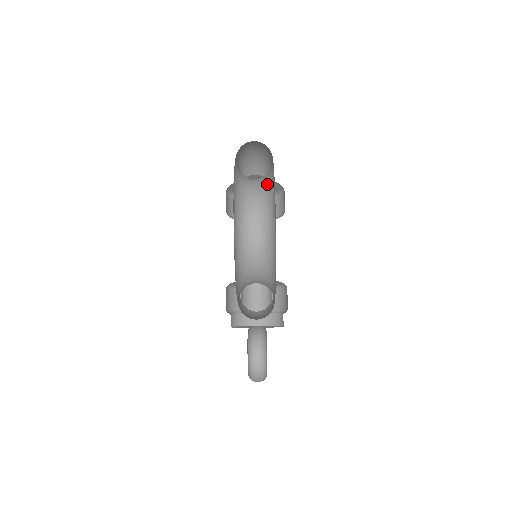
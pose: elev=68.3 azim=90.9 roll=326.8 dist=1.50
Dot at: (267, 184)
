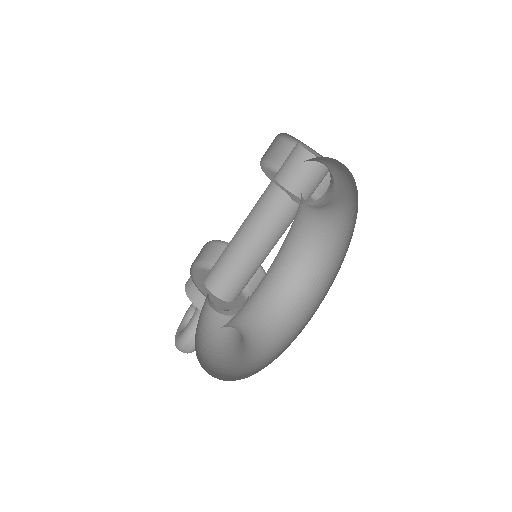
Dot at: (318, 266)
